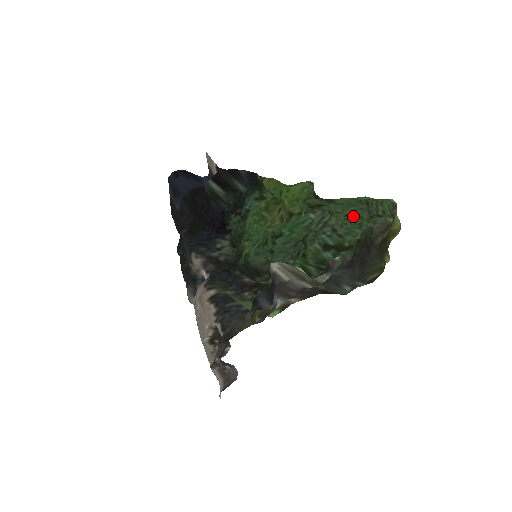
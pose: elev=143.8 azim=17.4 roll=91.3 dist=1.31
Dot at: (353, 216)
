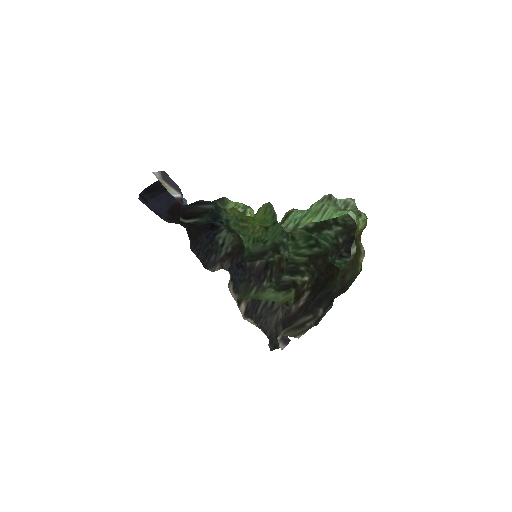
Dot at: occluded
